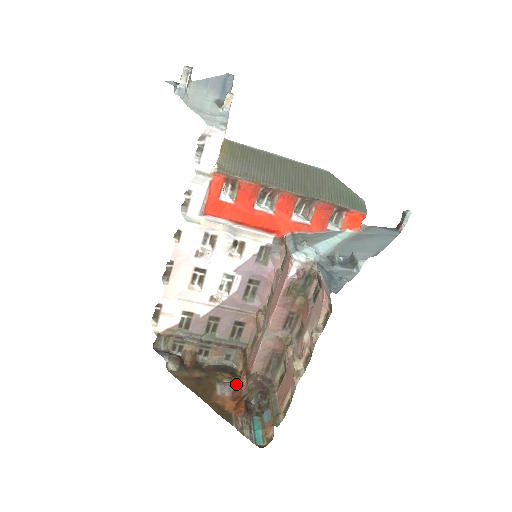
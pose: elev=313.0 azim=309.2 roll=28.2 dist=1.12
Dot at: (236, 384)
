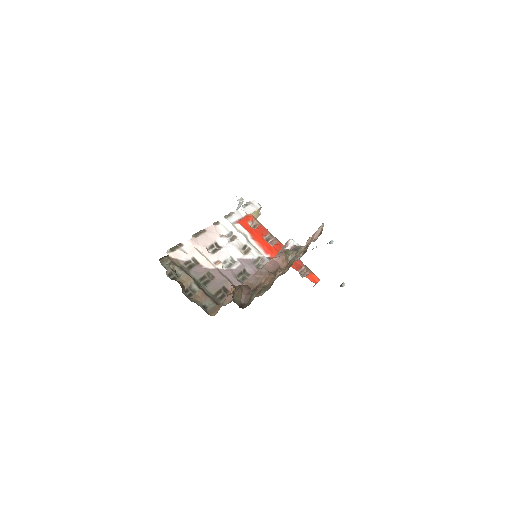
Dot at: occluded
